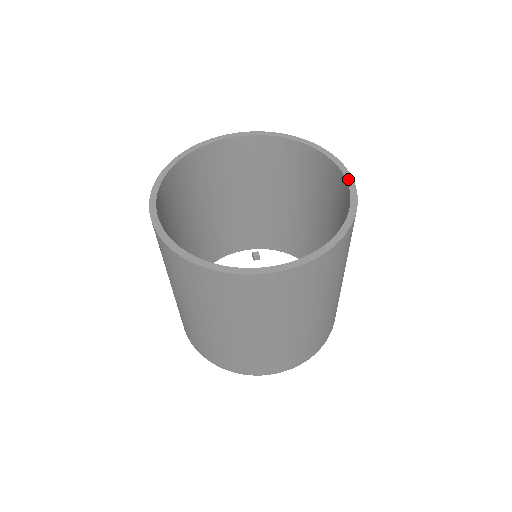
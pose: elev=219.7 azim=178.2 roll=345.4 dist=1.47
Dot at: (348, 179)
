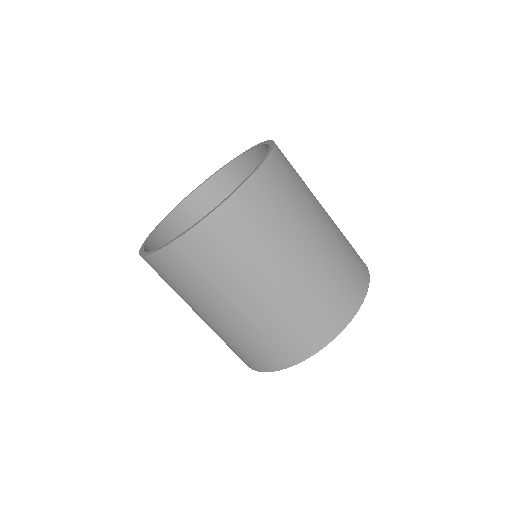
Dot at: (232, 161)
